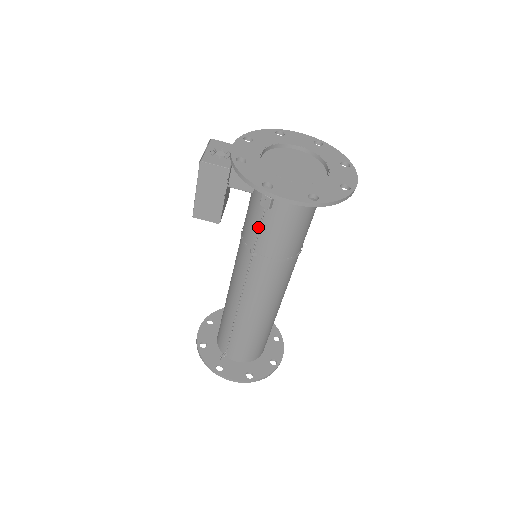
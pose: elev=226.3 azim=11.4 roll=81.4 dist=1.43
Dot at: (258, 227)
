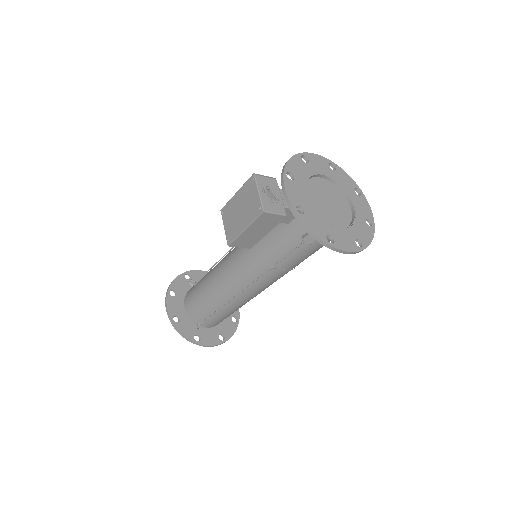
Dot at: (288, 251)
